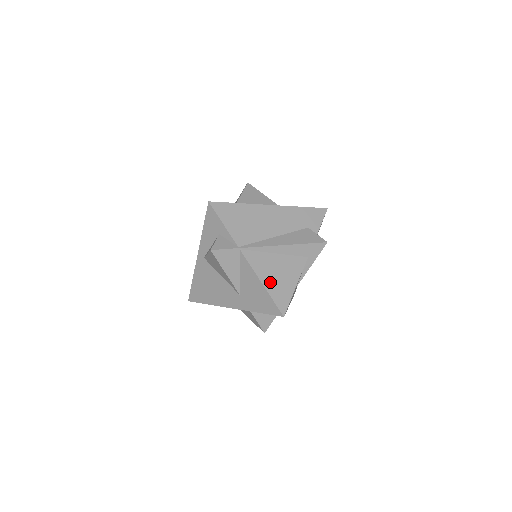
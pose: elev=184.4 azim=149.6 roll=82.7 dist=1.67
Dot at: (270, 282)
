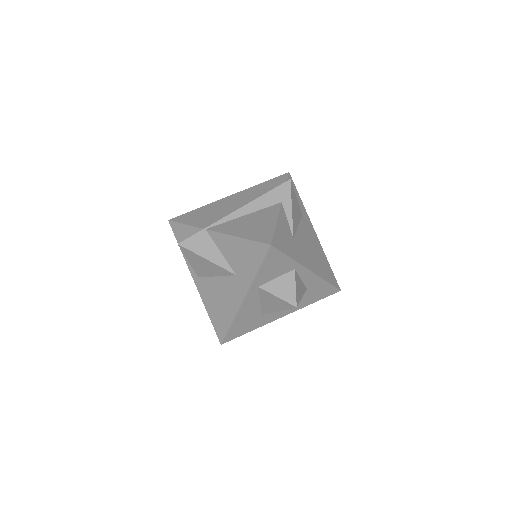
Dot at: (245, 232)
